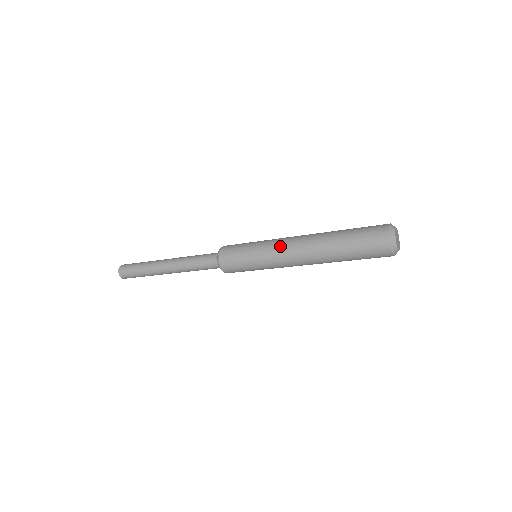
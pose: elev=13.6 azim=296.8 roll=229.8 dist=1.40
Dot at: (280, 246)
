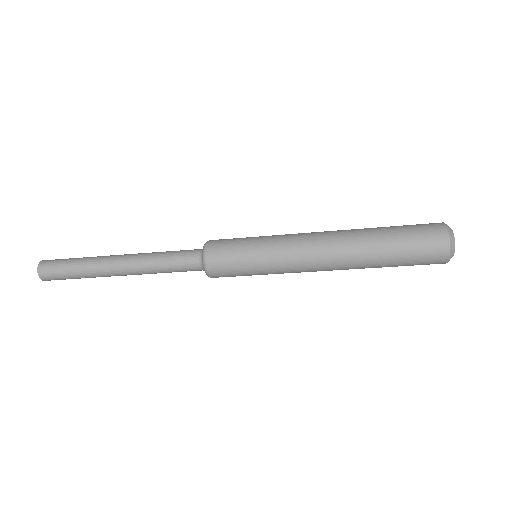
Dot at: (298, 247)
